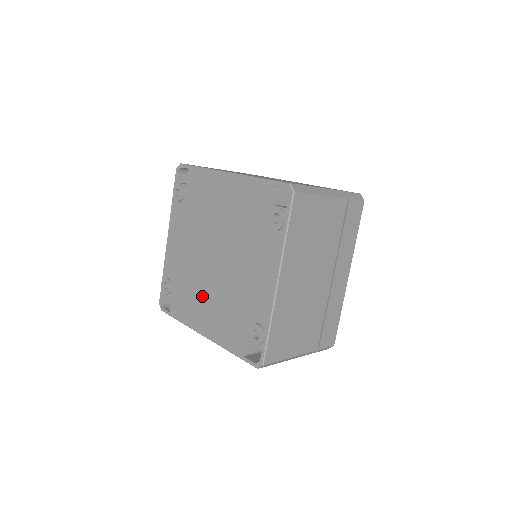
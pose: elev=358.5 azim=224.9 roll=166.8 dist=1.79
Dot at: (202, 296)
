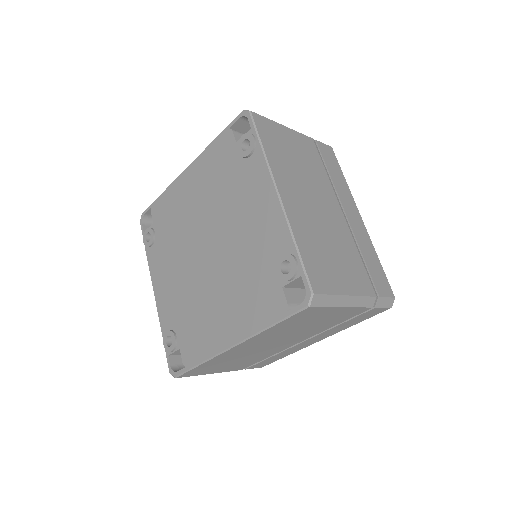
Dot at: (211, 304)
